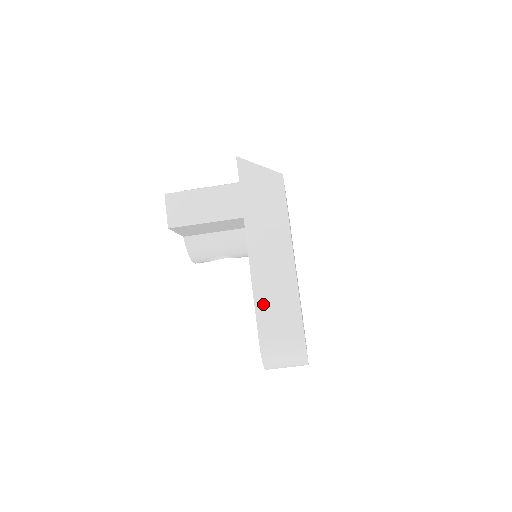
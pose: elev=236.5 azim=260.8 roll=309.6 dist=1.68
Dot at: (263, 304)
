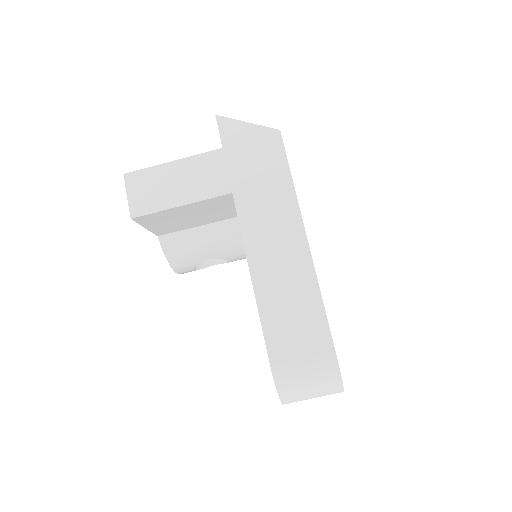
Dot at: (270, 308)
